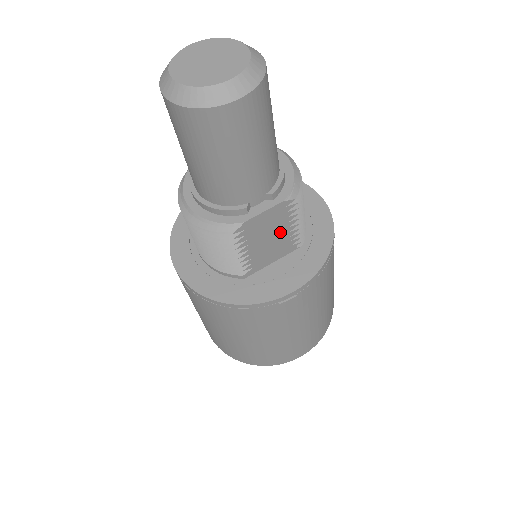
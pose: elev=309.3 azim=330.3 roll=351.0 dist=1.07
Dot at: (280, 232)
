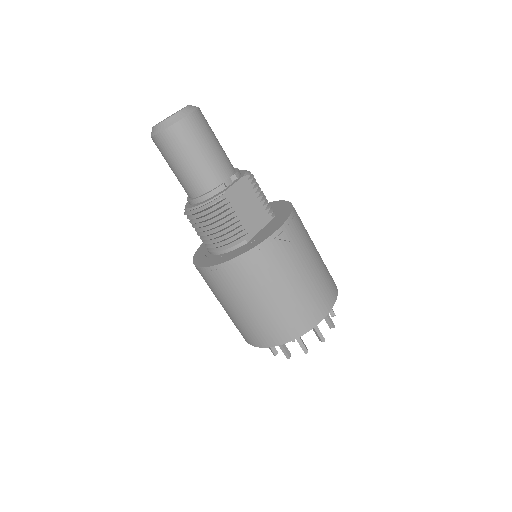
Dot at: (253, 202)
